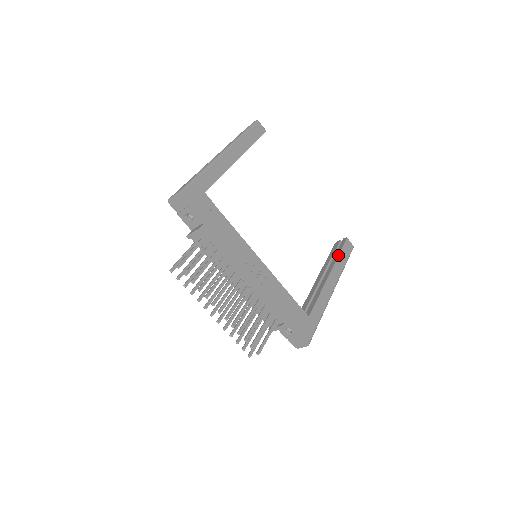
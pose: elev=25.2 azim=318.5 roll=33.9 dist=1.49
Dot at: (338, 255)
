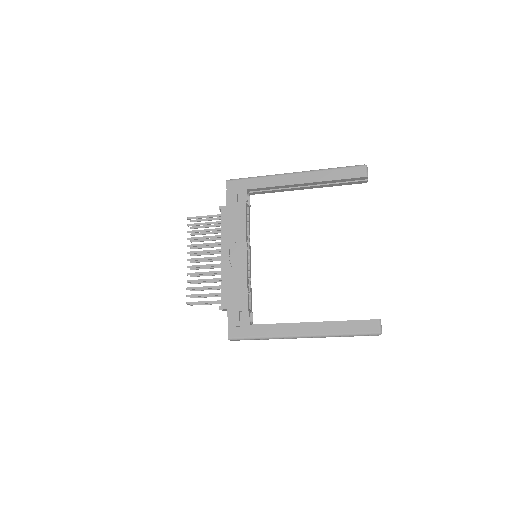
Dot at: occluded
